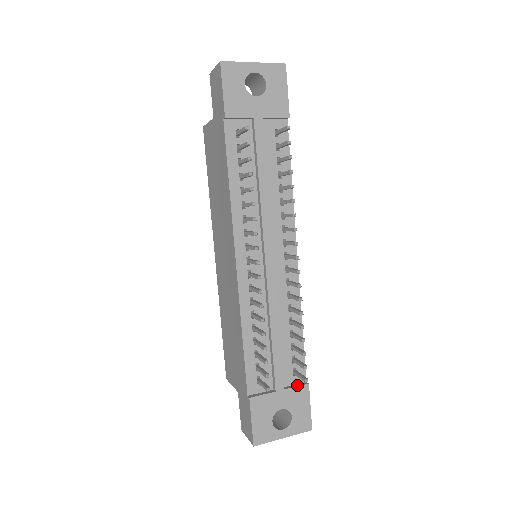
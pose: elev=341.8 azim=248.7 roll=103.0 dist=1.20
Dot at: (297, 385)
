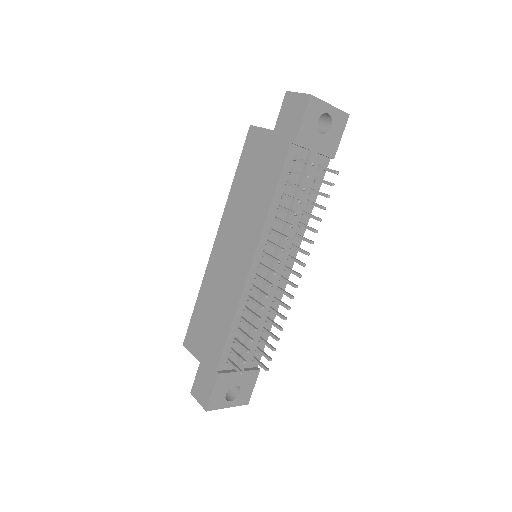
Dot at: (252, 369)
